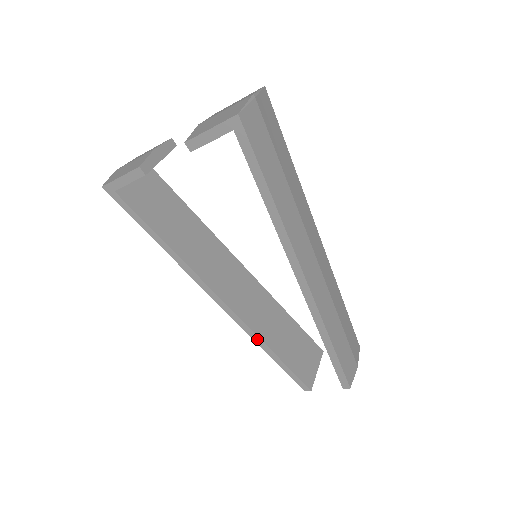
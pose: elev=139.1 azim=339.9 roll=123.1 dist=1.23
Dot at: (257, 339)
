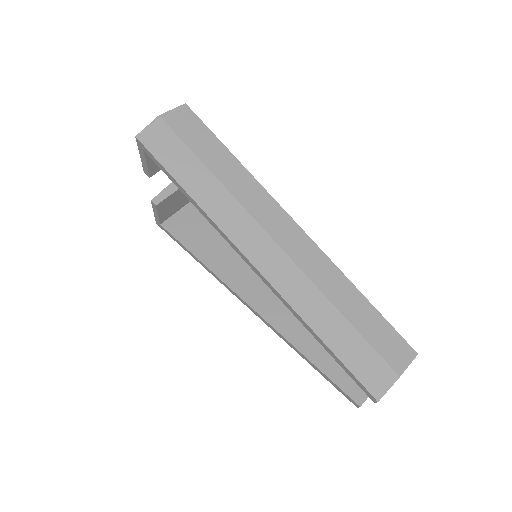
Dot at: (289, 343)
